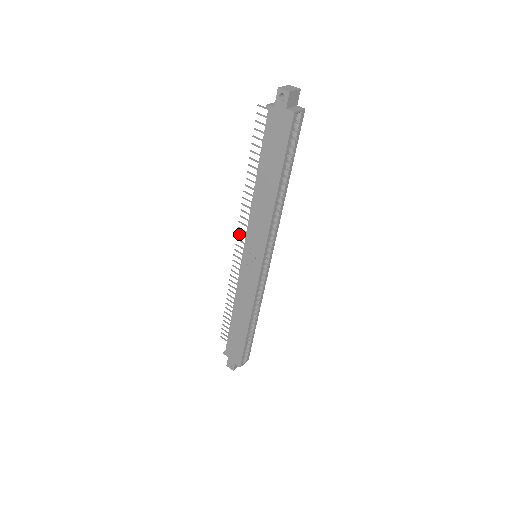
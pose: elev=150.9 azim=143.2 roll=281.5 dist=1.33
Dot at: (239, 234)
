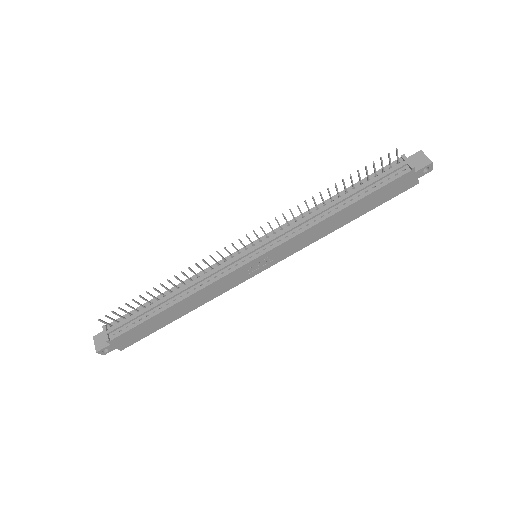
Dot at: occluded
